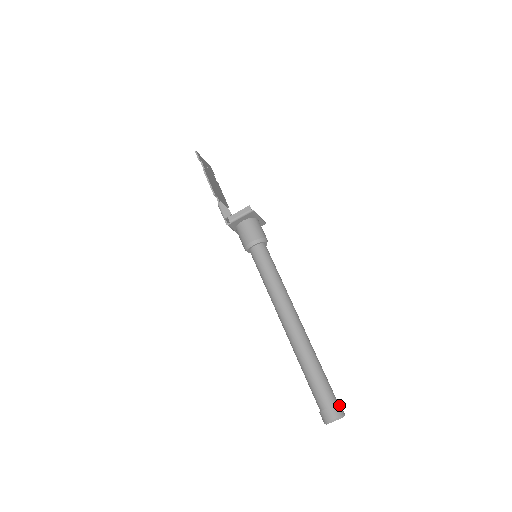
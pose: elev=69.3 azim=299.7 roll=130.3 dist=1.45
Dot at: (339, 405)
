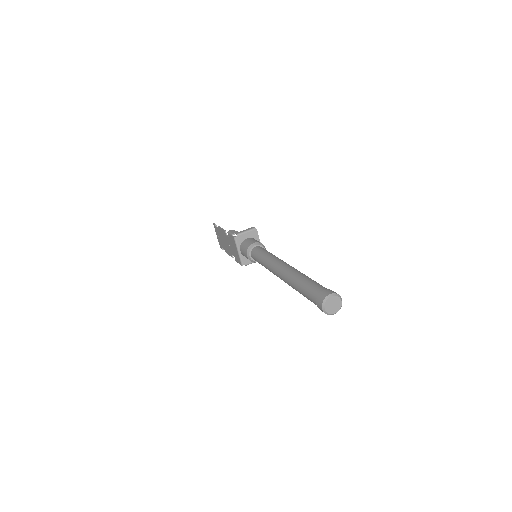
Dot at: occluded
